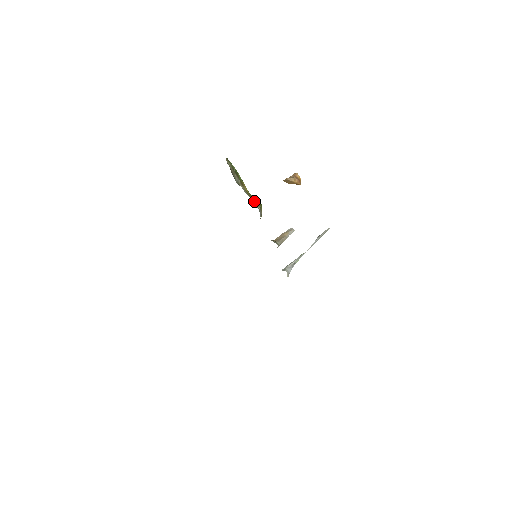
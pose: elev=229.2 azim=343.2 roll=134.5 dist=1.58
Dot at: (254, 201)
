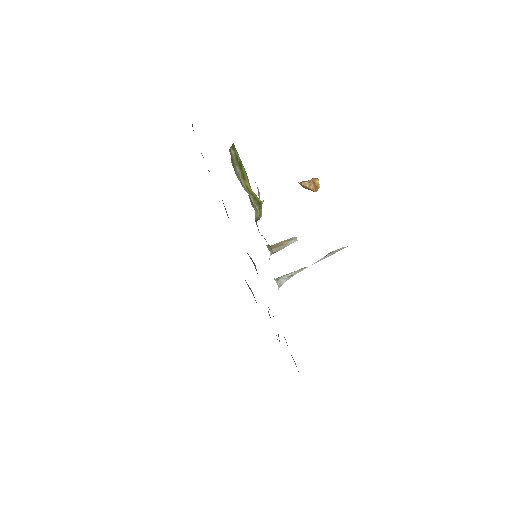
Dot at: (253, 199)
